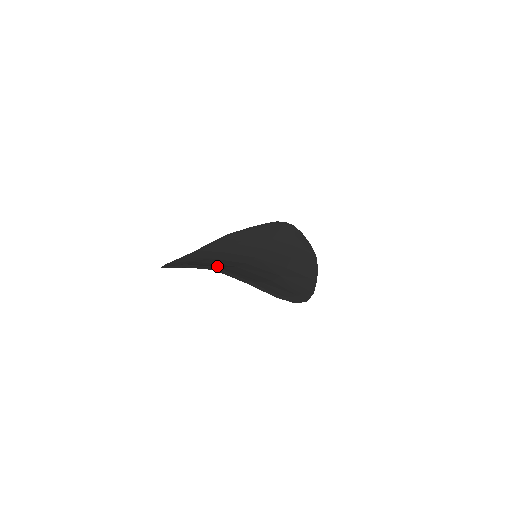
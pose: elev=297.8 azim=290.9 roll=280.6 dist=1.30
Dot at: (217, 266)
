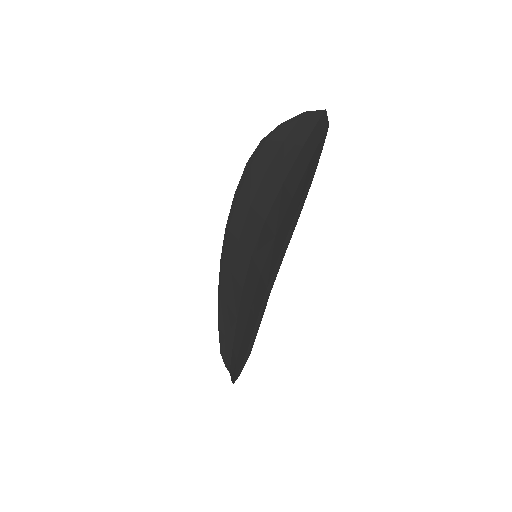
Dot at: (304, 144)
